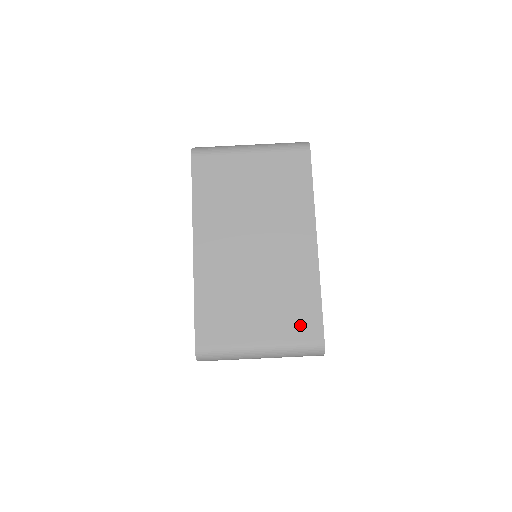
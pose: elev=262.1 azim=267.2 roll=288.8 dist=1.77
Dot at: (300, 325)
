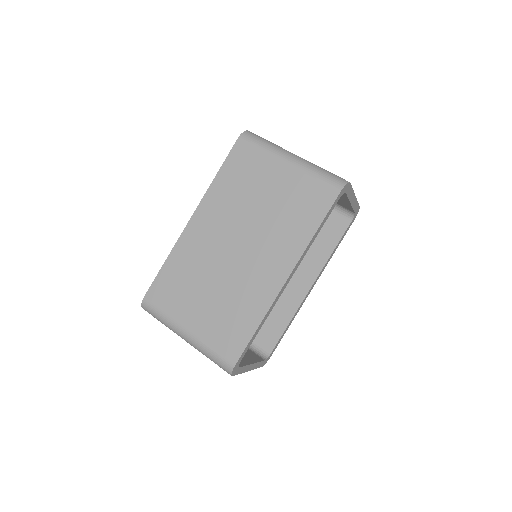
Dot at: (225, 338)
